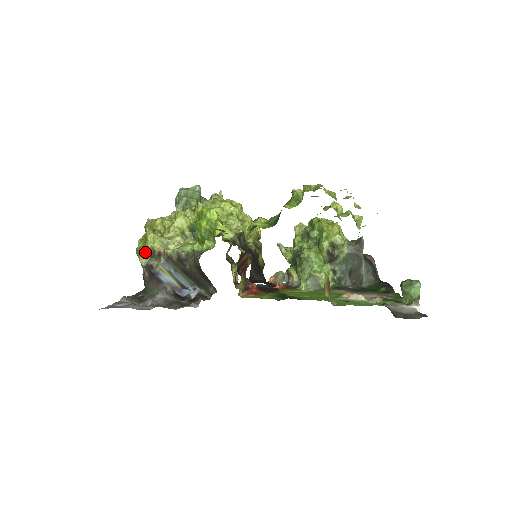
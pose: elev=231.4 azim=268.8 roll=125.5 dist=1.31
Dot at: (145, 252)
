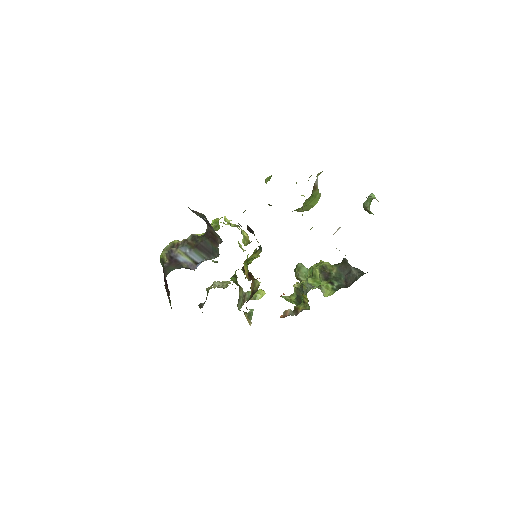
Dot at: (167, 247)
